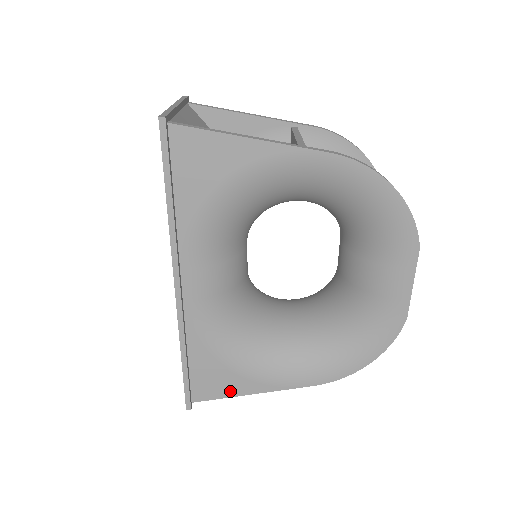
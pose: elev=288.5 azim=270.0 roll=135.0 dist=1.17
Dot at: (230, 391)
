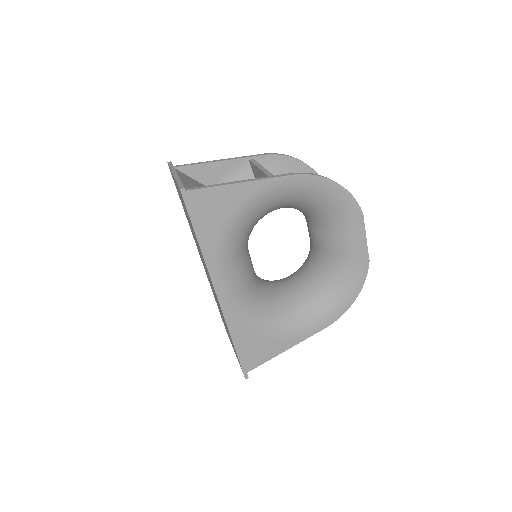
Dot at: (271, 354)
